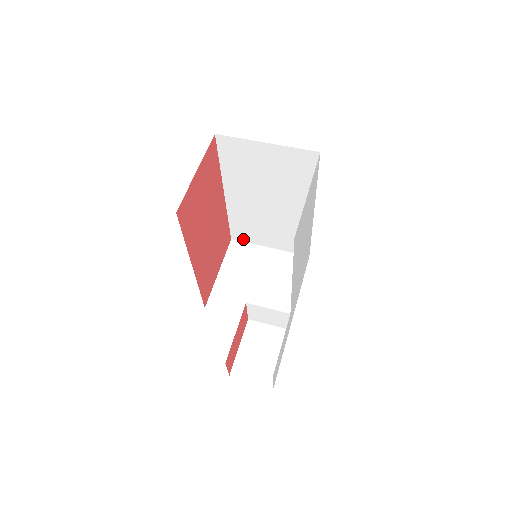
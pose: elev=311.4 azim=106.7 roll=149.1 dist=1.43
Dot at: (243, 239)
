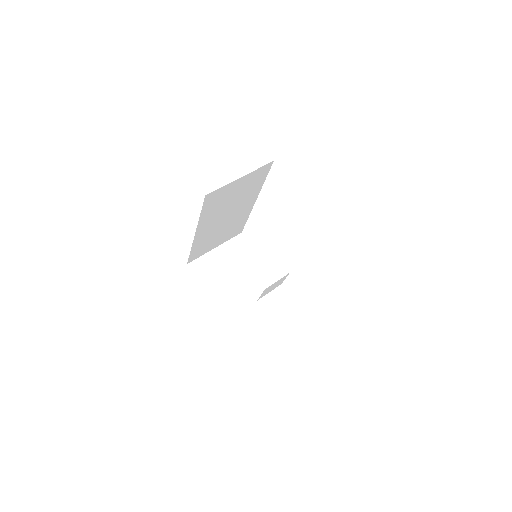
Dot at: (197, 257)
